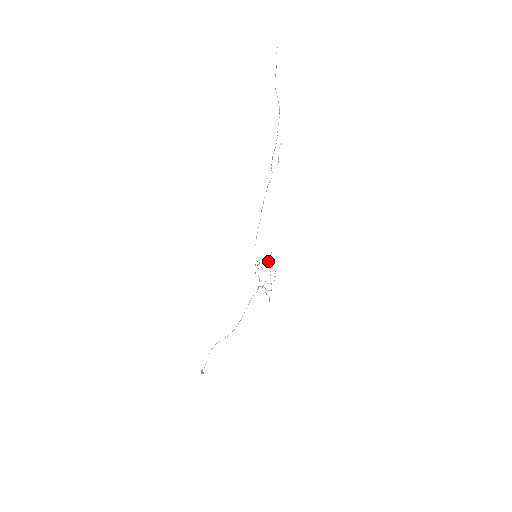
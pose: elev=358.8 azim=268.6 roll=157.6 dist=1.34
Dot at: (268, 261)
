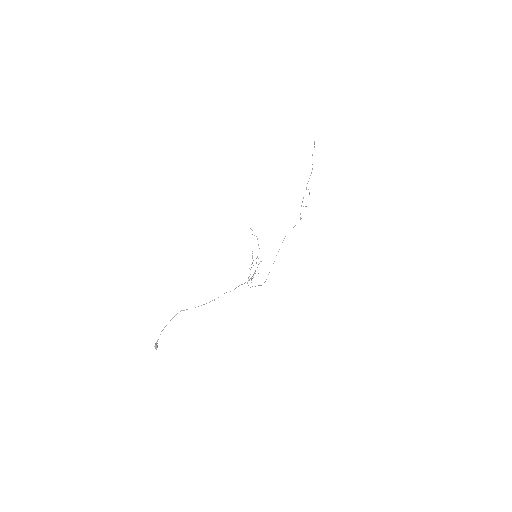
Dot at: occluded
